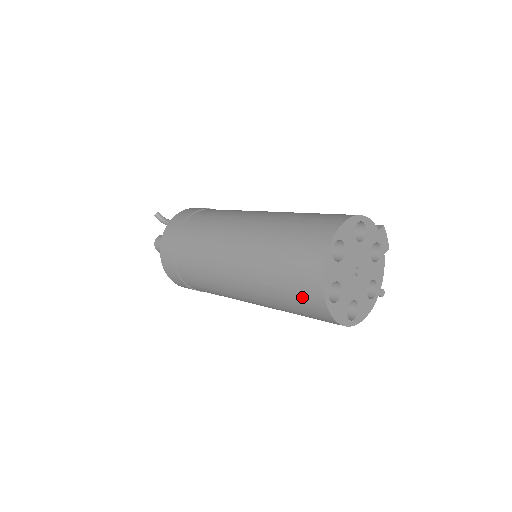
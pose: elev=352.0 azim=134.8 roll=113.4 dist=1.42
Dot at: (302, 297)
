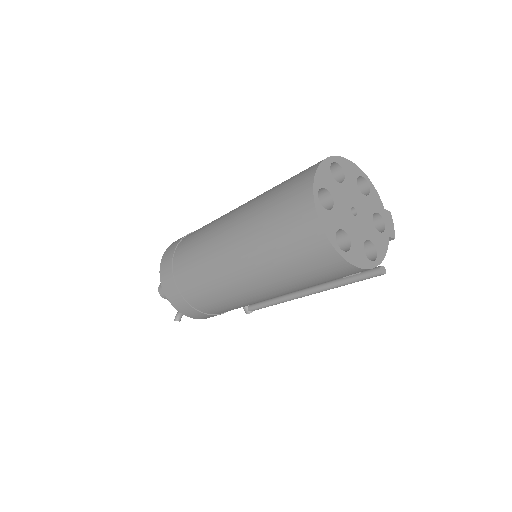
Dot at: (290, 205)
